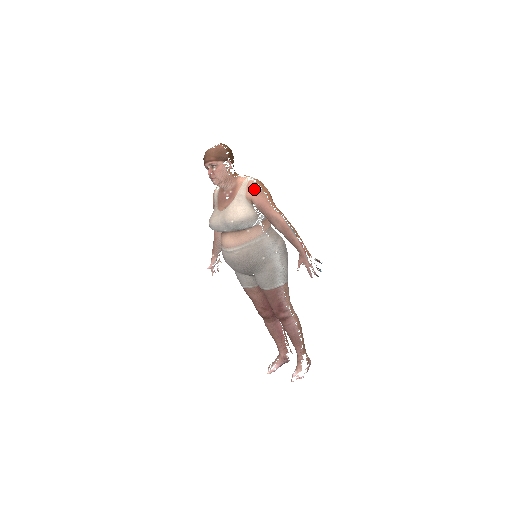
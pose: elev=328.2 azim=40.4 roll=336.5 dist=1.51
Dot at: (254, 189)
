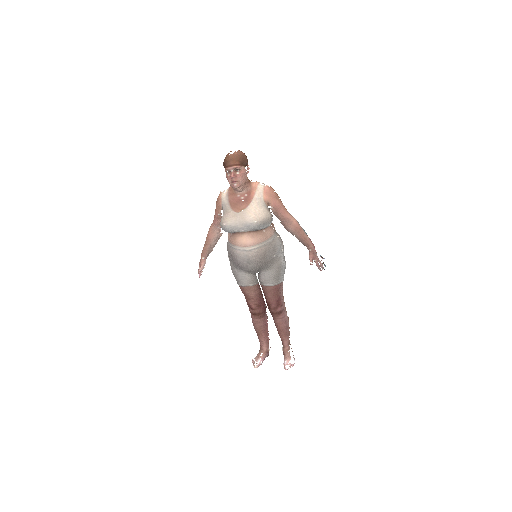
Dot at: (271, 193)
